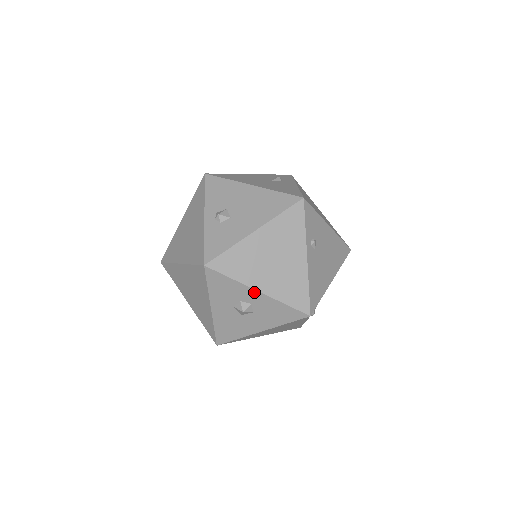
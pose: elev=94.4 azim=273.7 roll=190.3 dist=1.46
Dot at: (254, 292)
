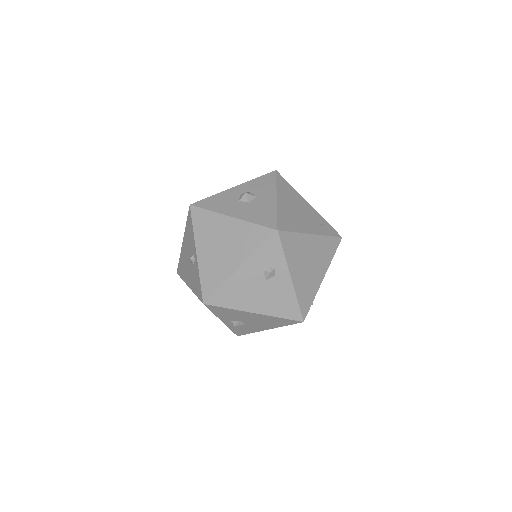
Dot at: occluded
